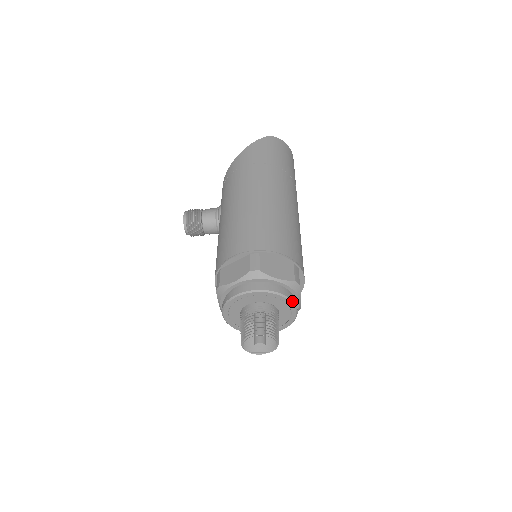
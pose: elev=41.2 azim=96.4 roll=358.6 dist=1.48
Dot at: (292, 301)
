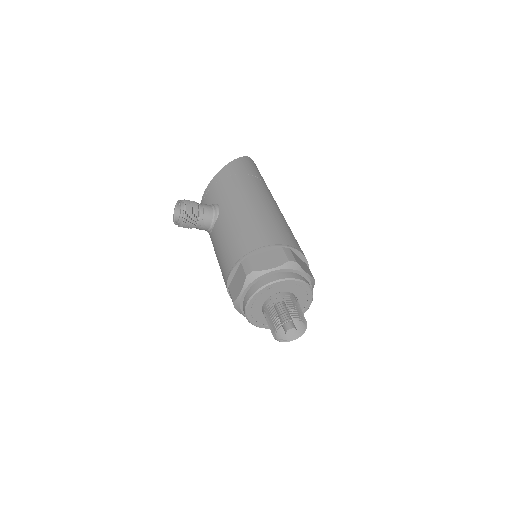
Dot at: occluded
